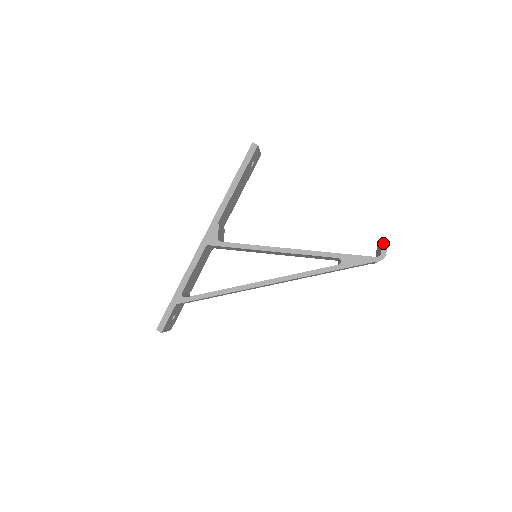
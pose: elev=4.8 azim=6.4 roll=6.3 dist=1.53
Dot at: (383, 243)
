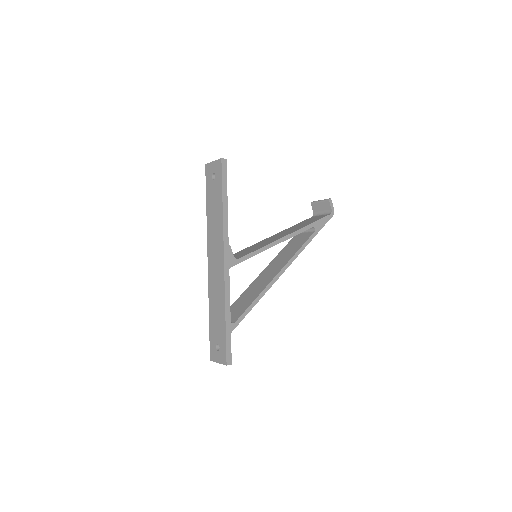
Dot at: (330, 202)
